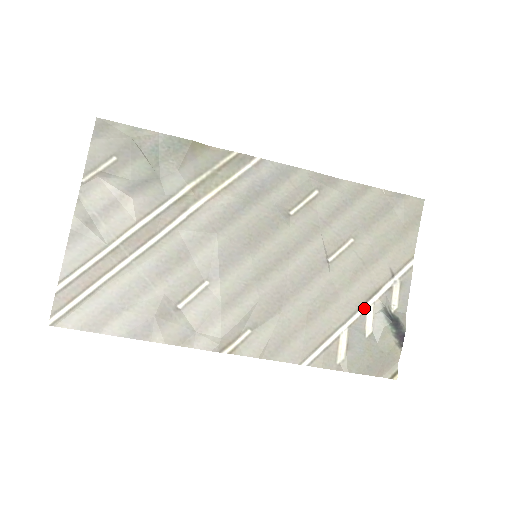
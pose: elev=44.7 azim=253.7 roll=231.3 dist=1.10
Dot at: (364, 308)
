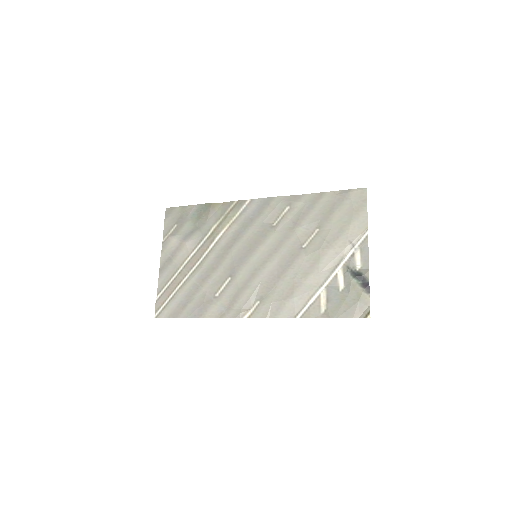
Dot at: (335, 272)
